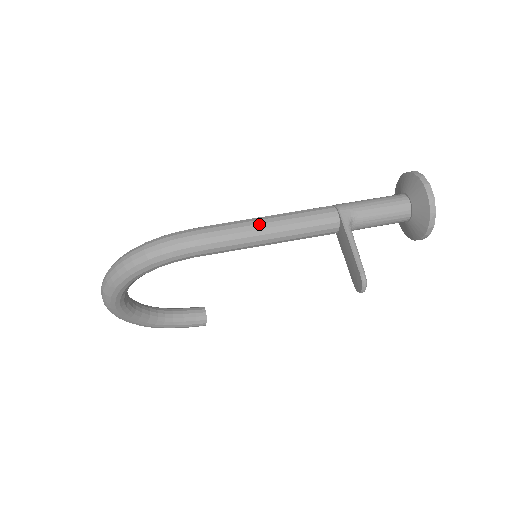
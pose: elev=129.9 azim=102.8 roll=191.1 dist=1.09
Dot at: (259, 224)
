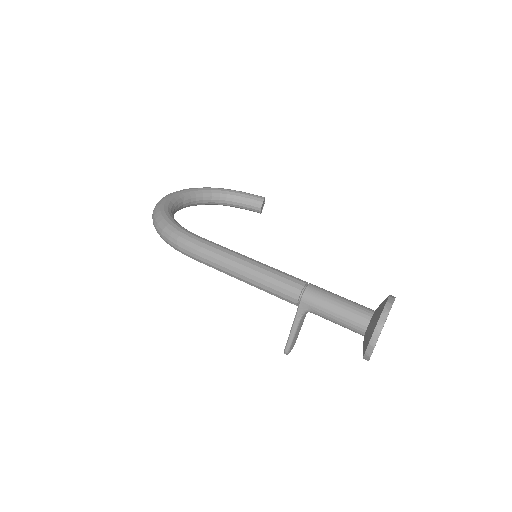
Dot at: (235, 272)
